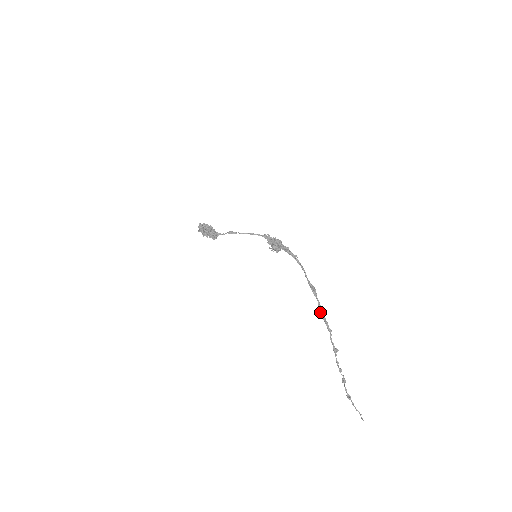
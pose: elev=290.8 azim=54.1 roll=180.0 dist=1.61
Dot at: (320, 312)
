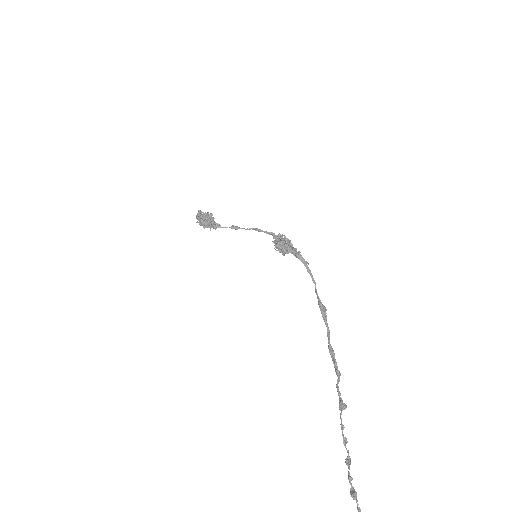
Dot at: (328, 345)
